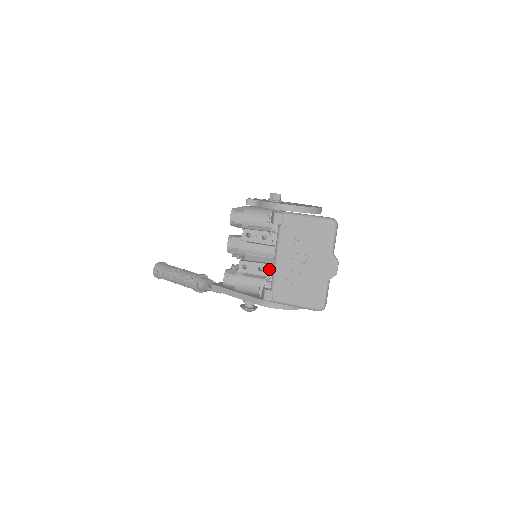
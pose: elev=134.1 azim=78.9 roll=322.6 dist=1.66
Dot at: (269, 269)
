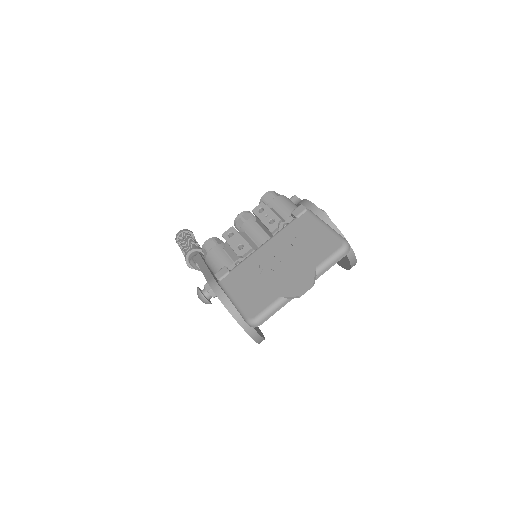
Dot at: (248, 254)
